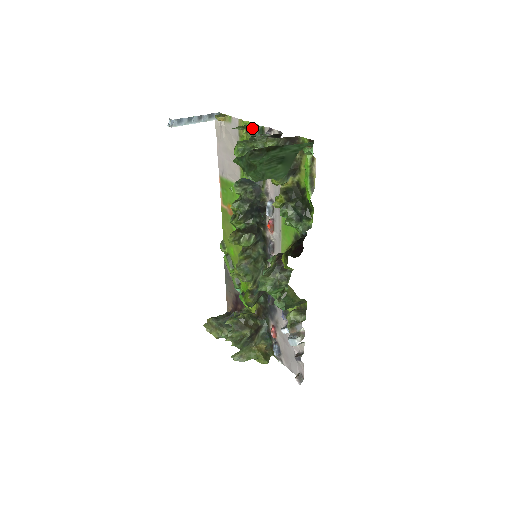
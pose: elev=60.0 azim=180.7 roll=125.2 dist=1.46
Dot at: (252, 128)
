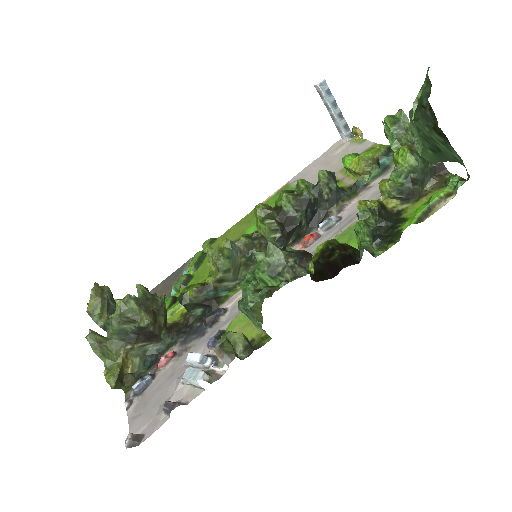
Dot at: occluded
